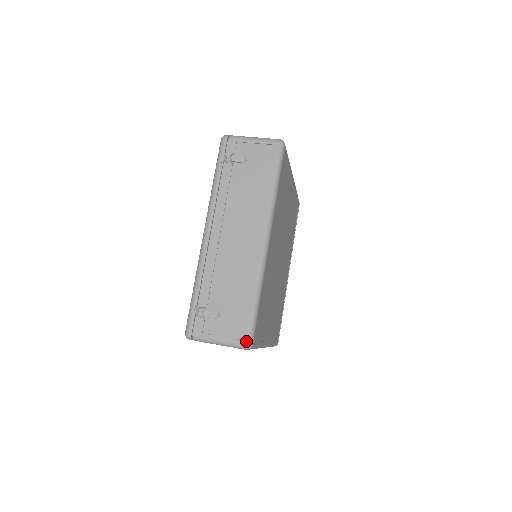
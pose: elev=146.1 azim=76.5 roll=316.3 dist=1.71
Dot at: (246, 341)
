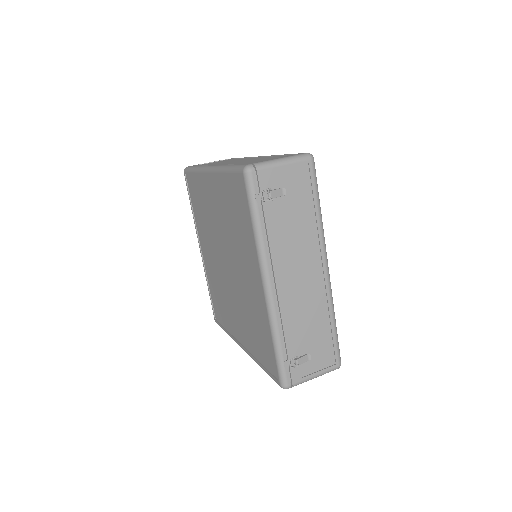
Dot at: (338, 364)
